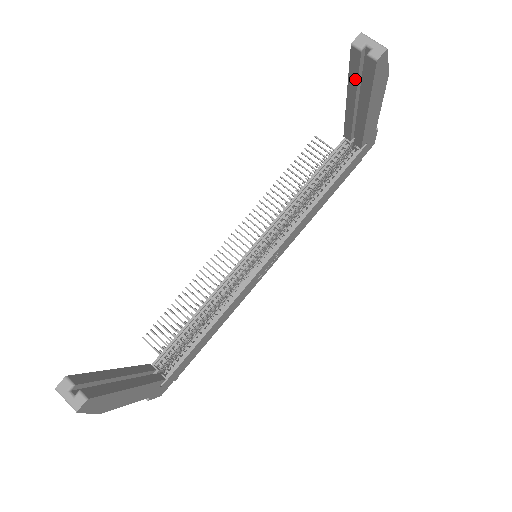
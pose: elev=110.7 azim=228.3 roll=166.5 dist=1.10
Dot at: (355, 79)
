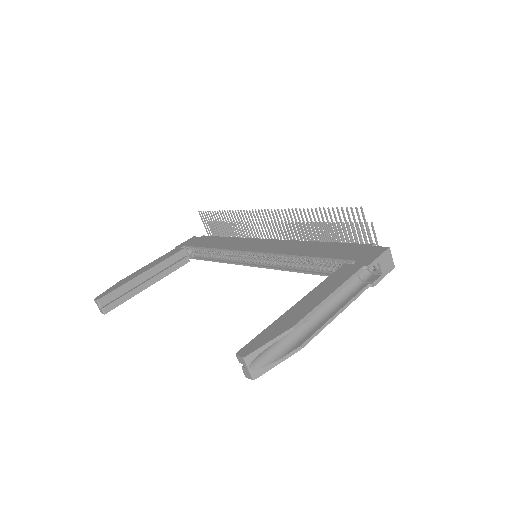
Dot at: occluded
